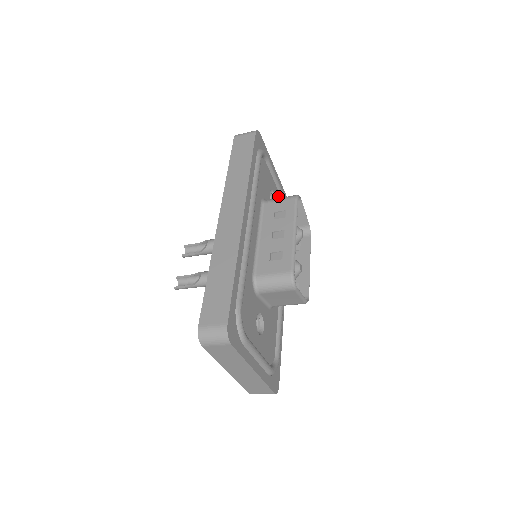
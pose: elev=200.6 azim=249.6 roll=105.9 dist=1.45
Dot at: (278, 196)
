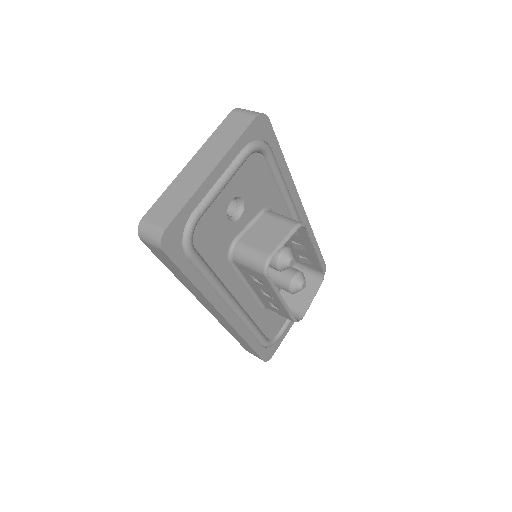
Dot at: (239, 177)
